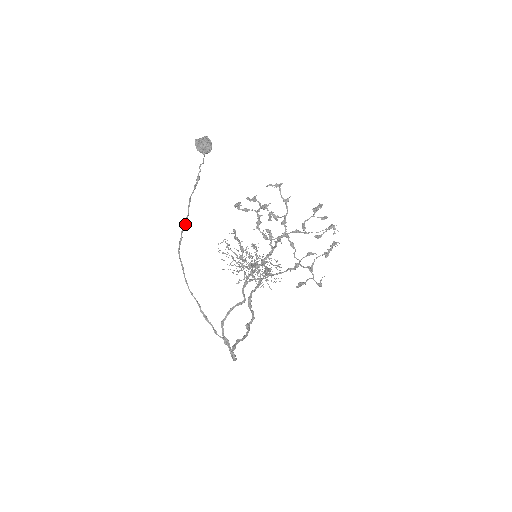
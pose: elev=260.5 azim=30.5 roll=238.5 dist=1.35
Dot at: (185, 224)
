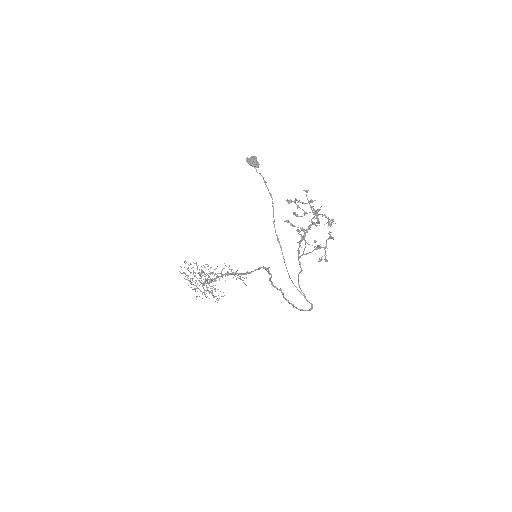
Dot at: occluded
